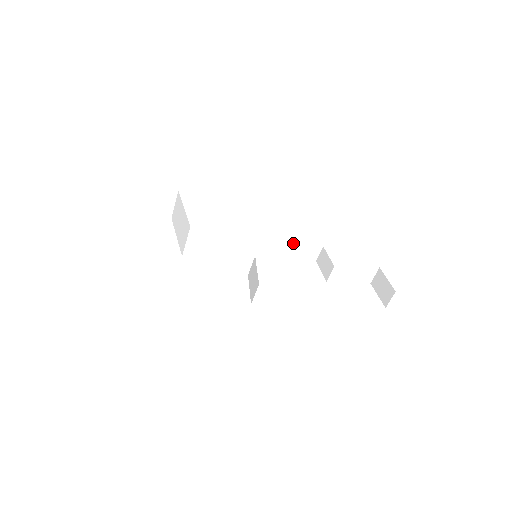
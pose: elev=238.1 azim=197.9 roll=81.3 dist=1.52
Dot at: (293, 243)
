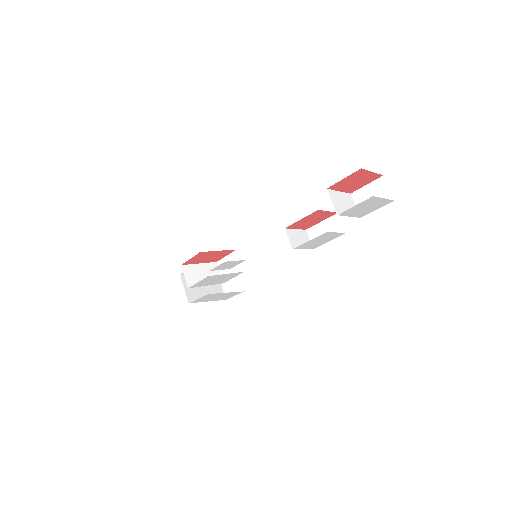
Dot at: (309, 232)
